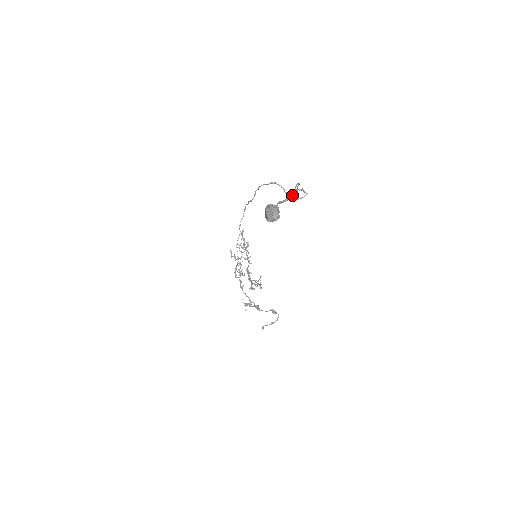
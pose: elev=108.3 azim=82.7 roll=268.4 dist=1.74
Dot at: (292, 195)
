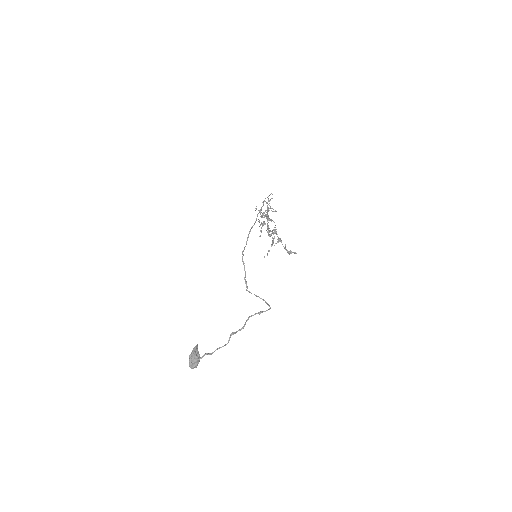
Dot at: occluded
